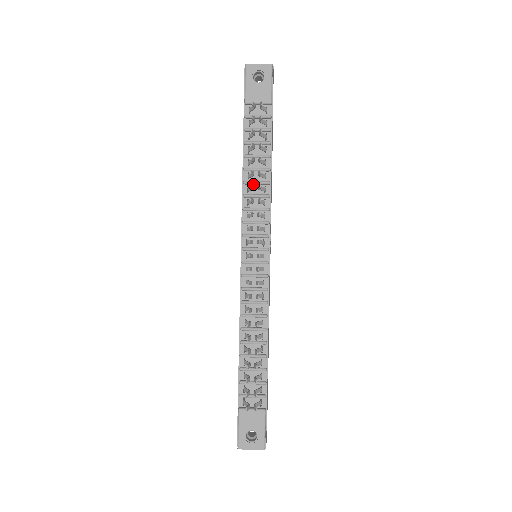
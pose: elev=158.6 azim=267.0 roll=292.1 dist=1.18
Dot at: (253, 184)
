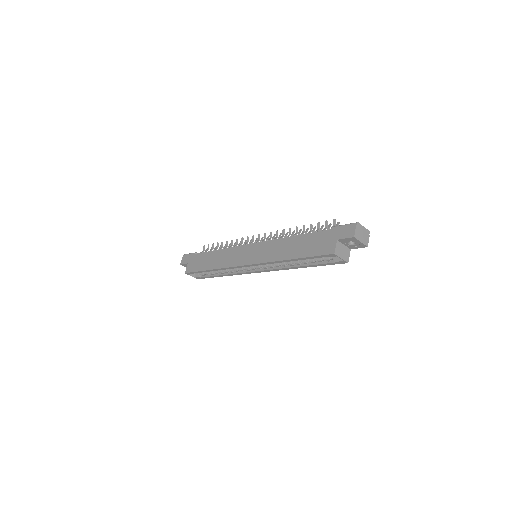
Dot at: occluded
